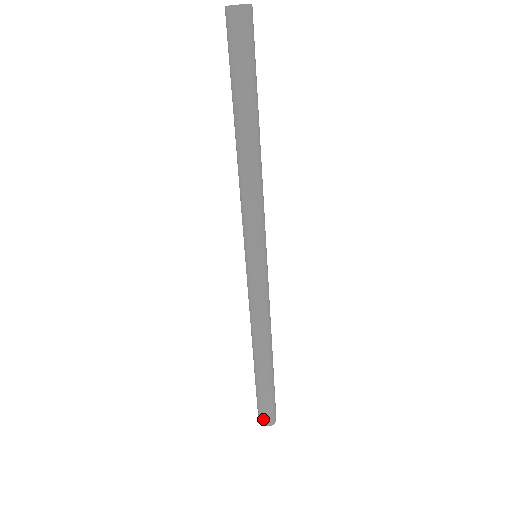
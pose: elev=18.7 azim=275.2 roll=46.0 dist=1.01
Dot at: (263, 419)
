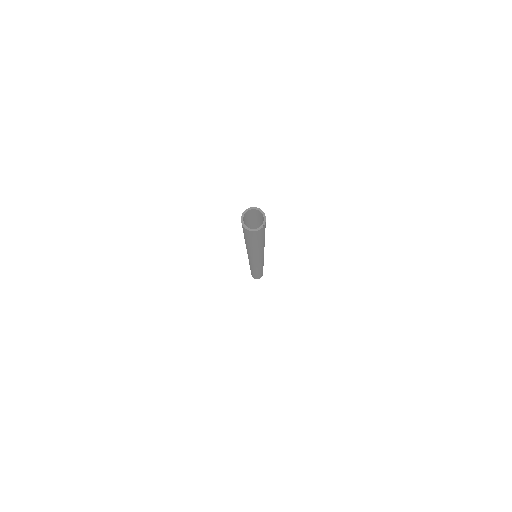
Dot at: (255, 278)
